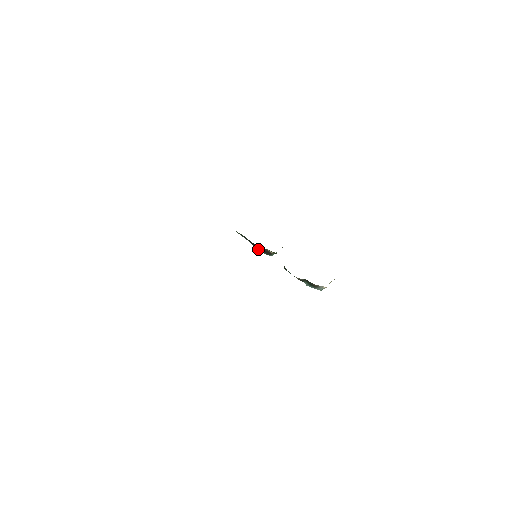
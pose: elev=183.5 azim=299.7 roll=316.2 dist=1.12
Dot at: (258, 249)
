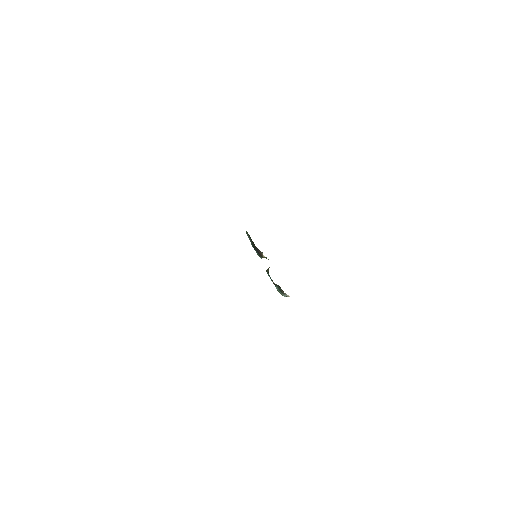
Dot at: (255, 249)
